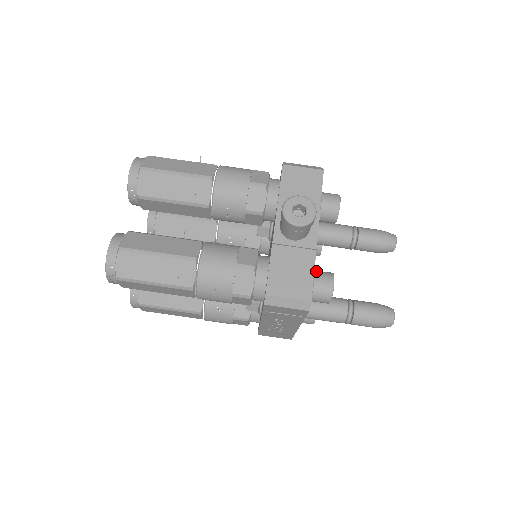
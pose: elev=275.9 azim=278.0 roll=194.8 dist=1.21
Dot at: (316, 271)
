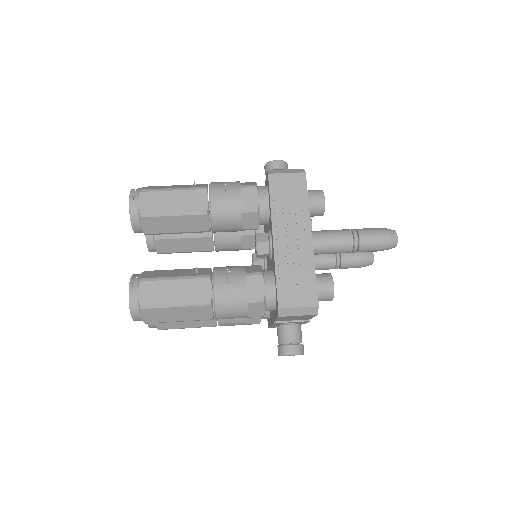
Dot at: occluded
